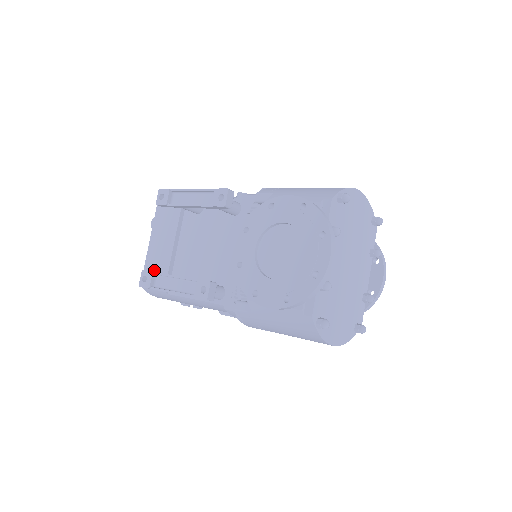
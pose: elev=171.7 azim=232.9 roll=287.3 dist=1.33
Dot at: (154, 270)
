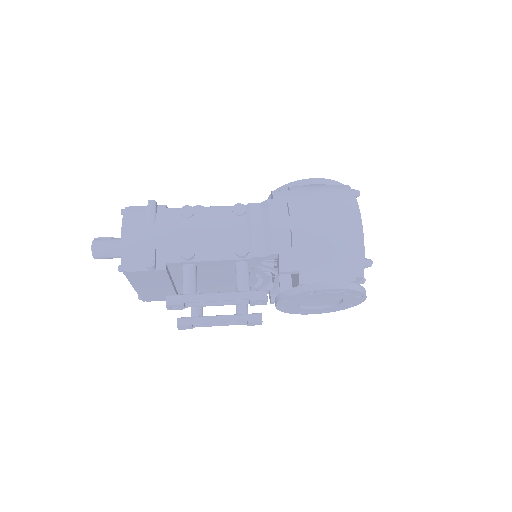
Dot at: (156, 297)
